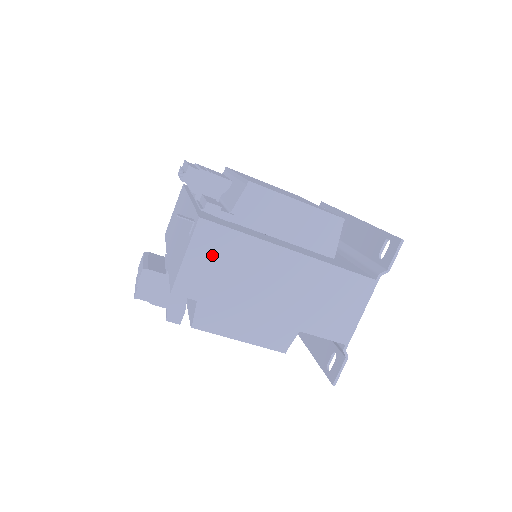
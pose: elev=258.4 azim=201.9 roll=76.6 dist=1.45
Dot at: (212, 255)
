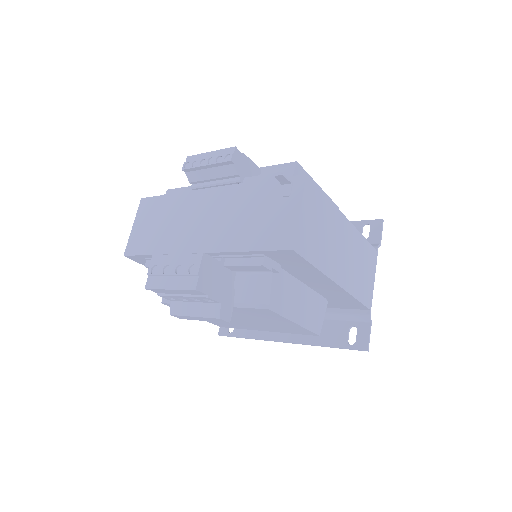
Dot at: (313, 213)
